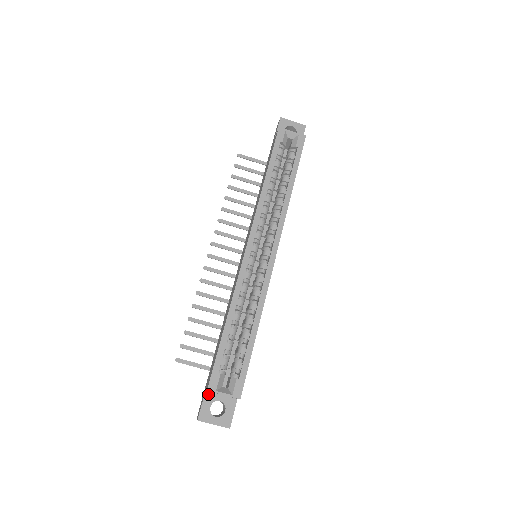
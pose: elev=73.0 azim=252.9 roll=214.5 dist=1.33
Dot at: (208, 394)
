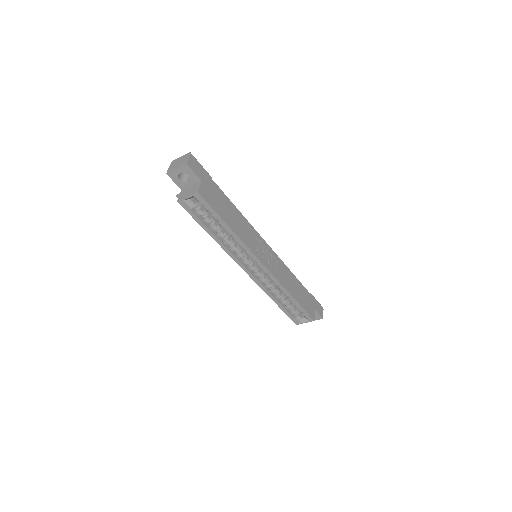
Dot at: occluded
